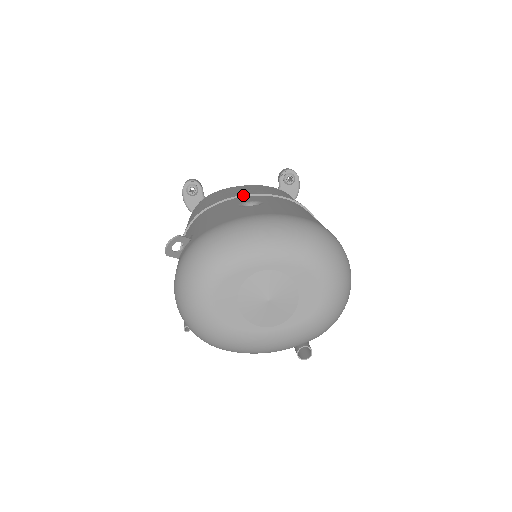
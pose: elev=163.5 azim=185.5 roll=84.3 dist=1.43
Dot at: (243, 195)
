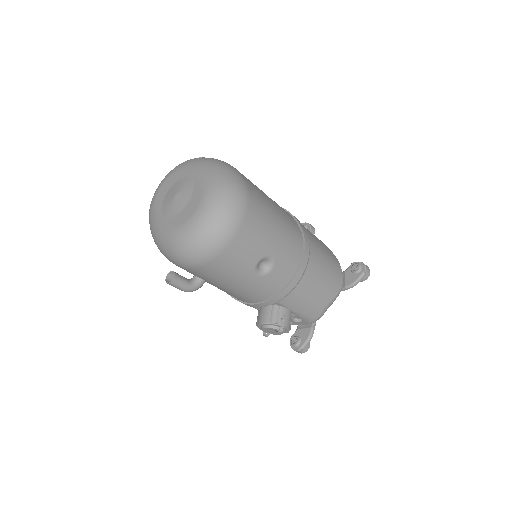
Dot at: (286, 210)
